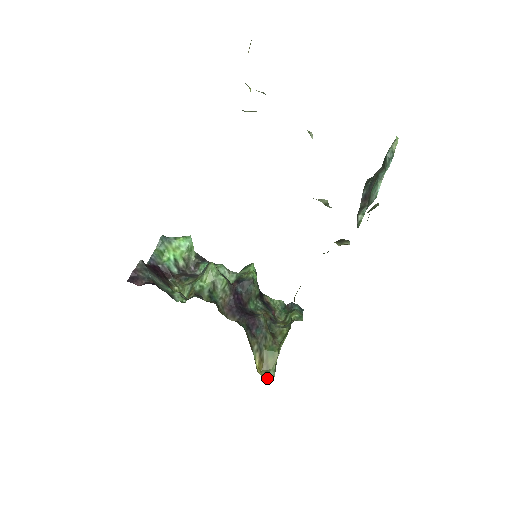
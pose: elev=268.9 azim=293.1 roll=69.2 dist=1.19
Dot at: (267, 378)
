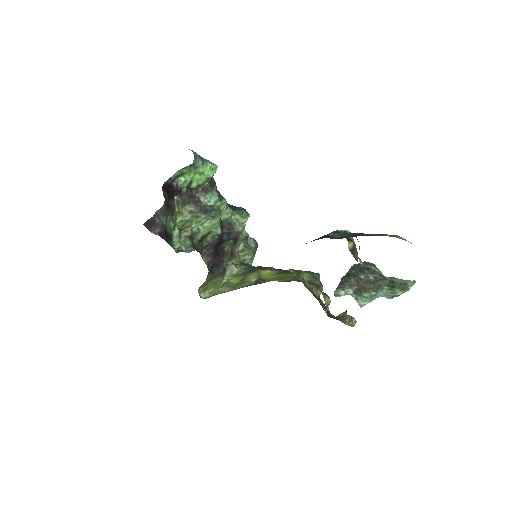
Dot at: (201, 295)
